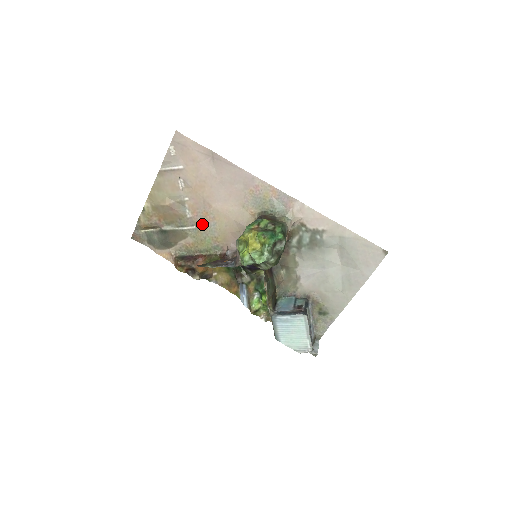
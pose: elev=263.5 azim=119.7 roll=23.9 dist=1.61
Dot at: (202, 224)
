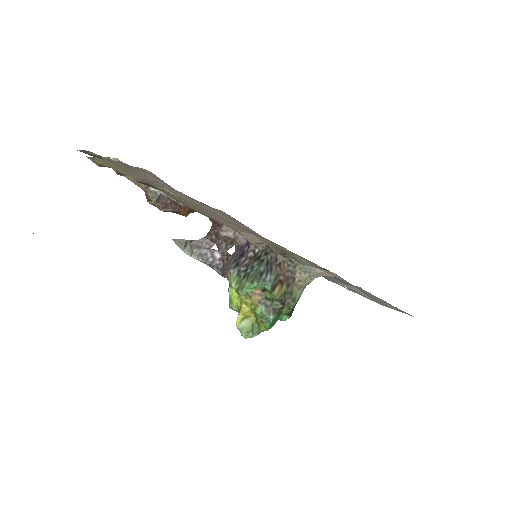
Dot at: (190, 206)
